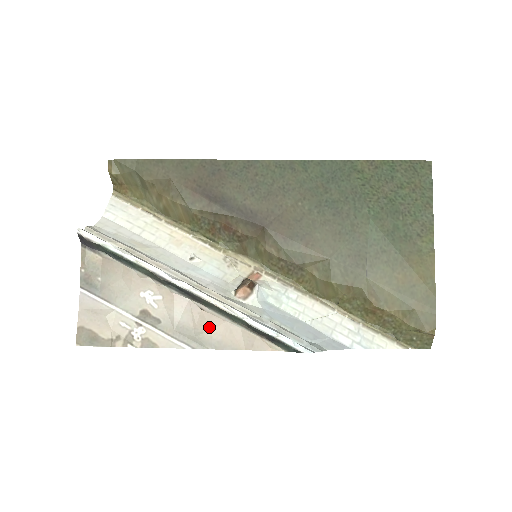
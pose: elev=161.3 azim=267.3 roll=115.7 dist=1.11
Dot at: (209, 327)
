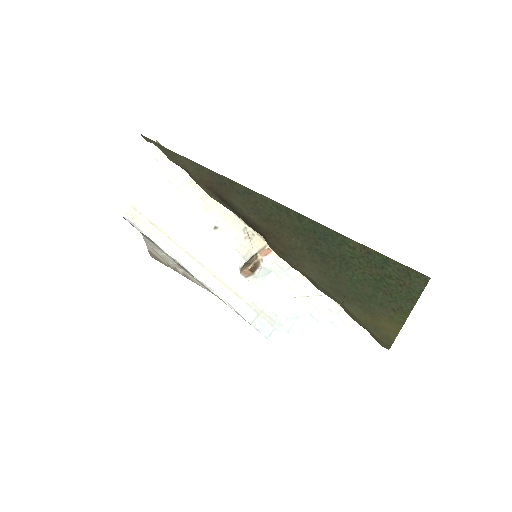
Dot at: occluded
